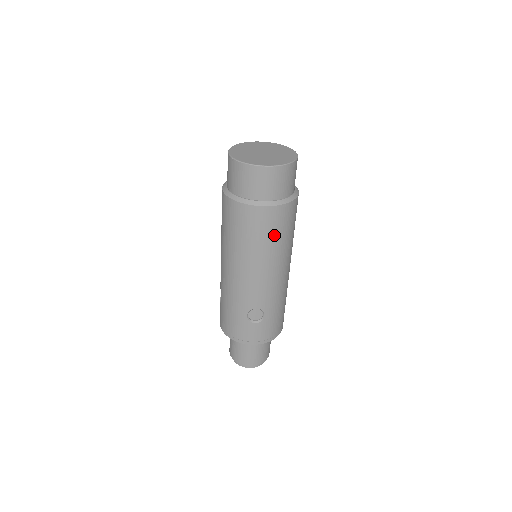
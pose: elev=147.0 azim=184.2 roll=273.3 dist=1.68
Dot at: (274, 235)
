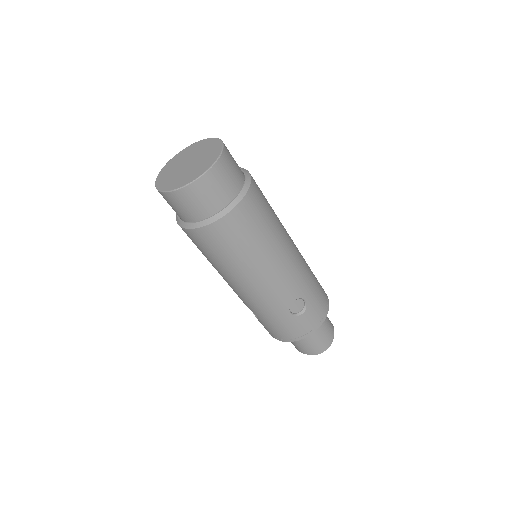
Dot at: (205, 253)
